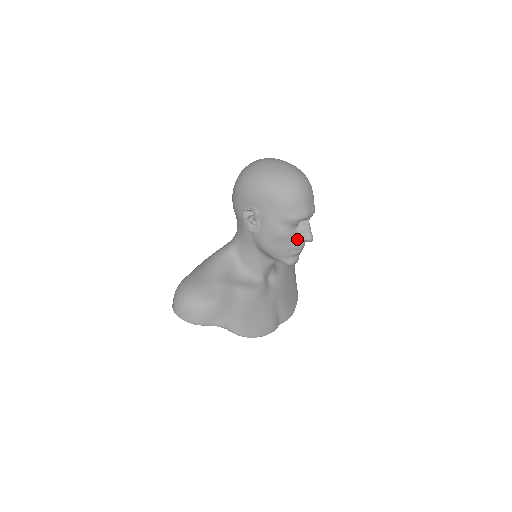
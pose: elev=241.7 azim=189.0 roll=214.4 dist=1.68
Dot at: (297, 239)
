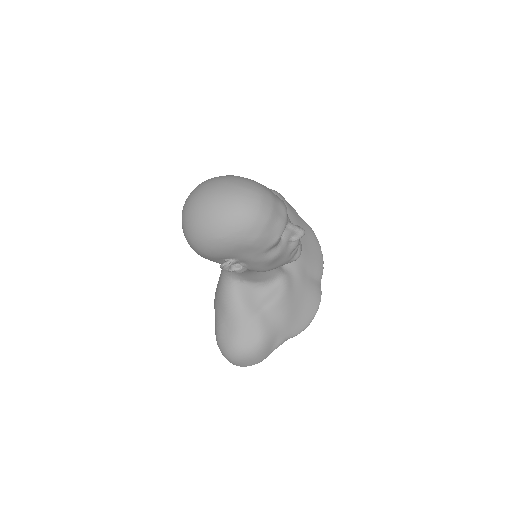
Dot at: (289, 243)
